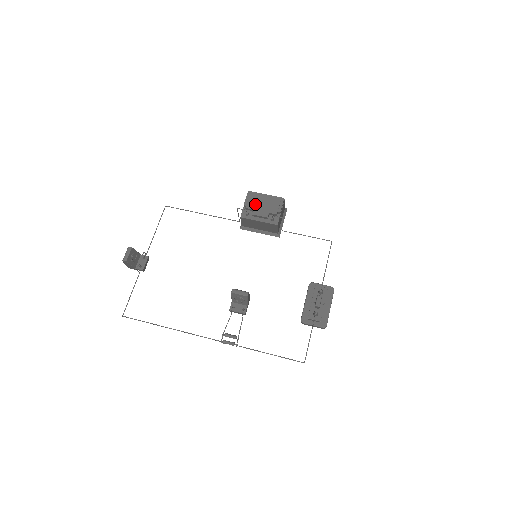
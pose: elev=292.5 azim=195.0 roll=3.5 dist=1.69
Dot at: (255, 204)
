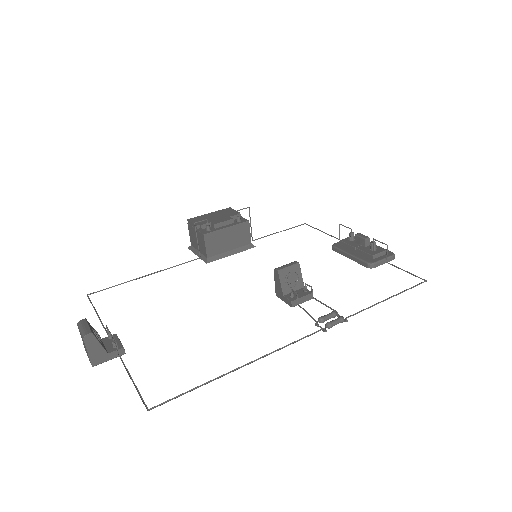
Dot at: occluded
